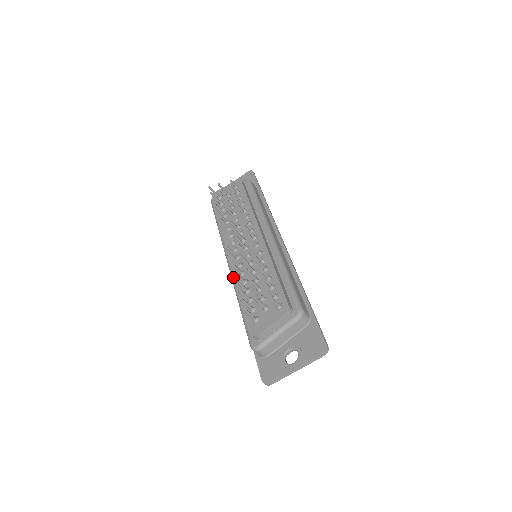
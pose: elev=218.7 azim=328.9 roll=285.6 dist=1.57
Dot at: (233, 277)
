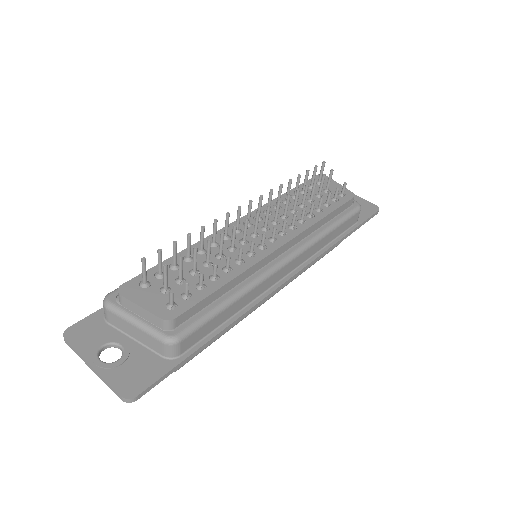
Dot at: occluded
